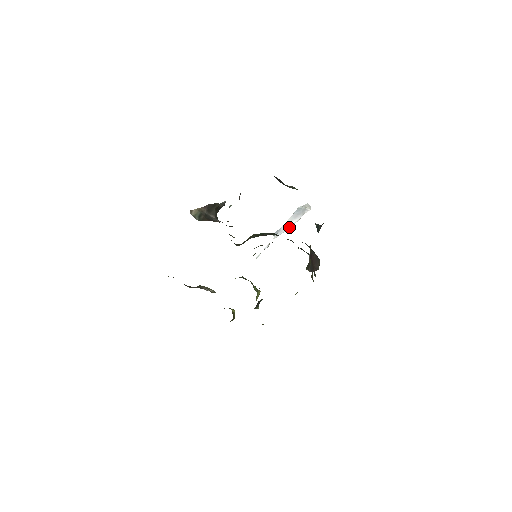
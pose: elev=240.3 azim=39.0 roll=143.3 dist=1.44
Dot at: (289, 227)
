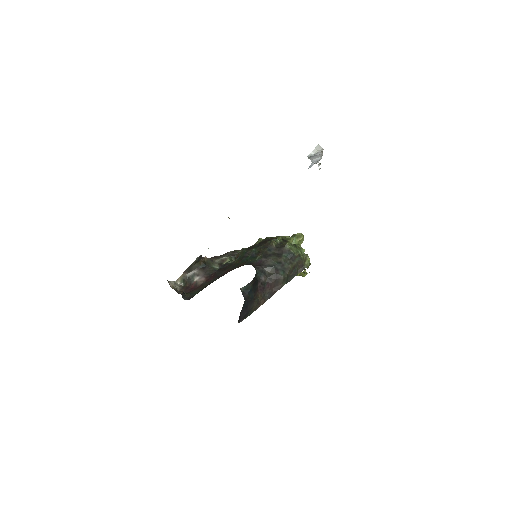
Dot at: (320, 158)
